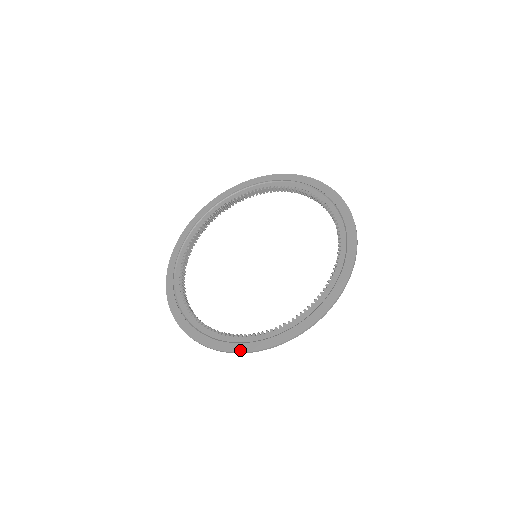
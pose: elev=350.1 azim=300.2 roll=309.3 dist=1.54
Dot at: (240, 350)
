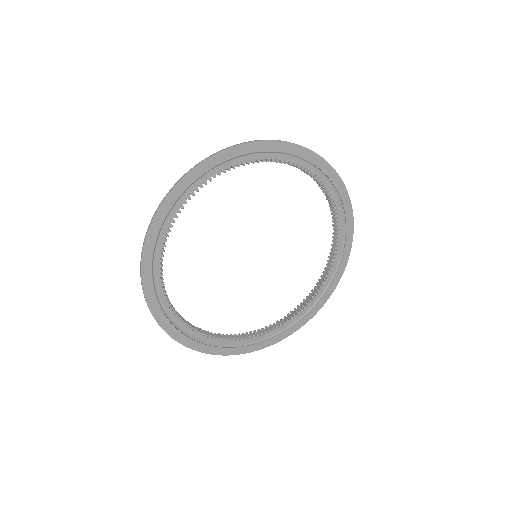
Dot at: (271, 344)
